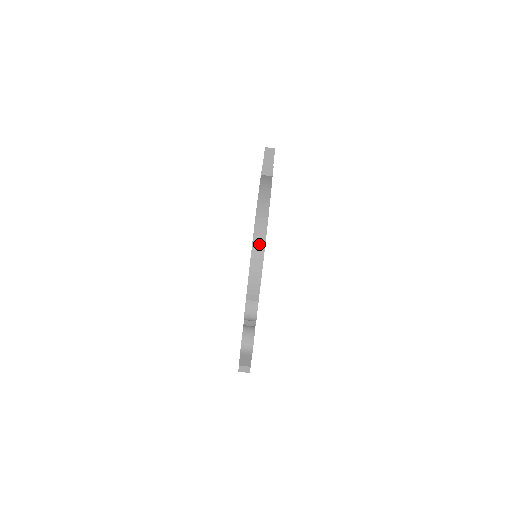
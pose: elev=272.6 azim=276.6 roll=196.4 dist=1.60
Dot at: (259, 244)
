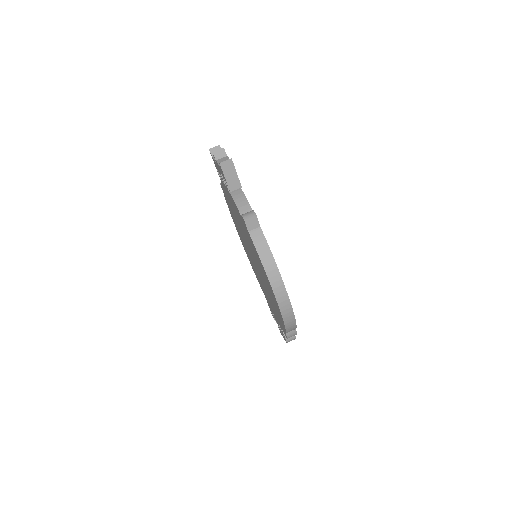
Dot at: (288, 315)
